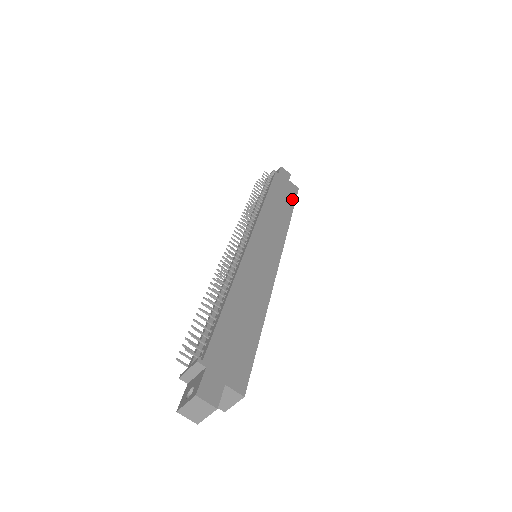
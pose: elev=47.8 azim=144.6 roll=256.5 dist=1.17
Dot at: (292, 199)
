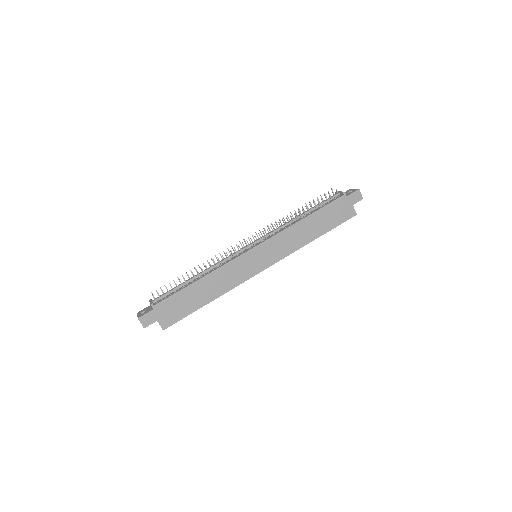
Dot at: (335, 224)
